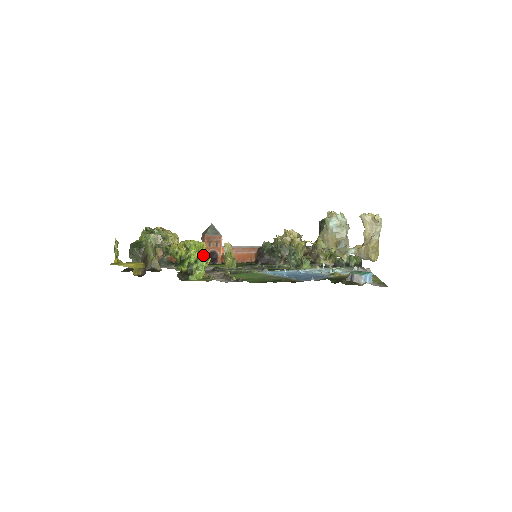
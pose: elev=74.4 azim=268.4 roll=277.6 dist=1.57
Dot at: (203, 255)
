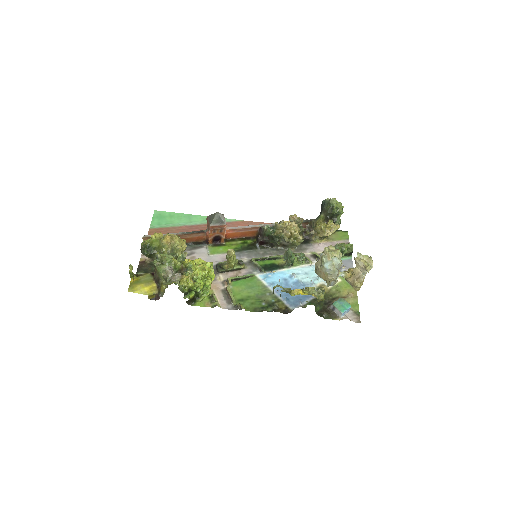
Dot at: (208, 279)
